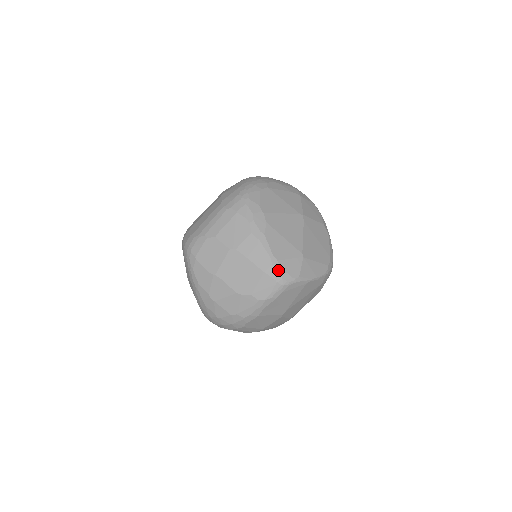
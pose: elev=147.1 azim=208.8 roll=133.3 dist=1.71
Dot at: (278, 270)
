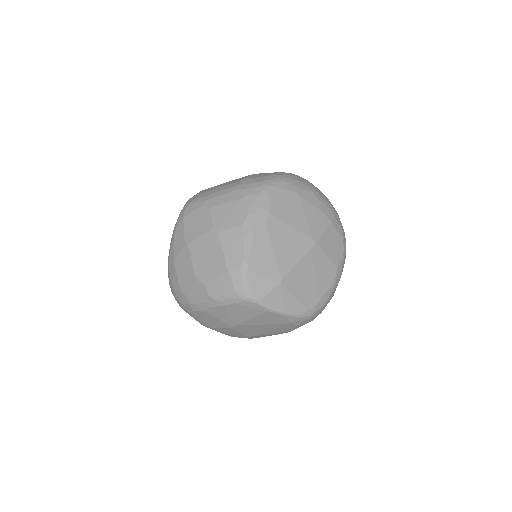
Dot at: (242, 278)
